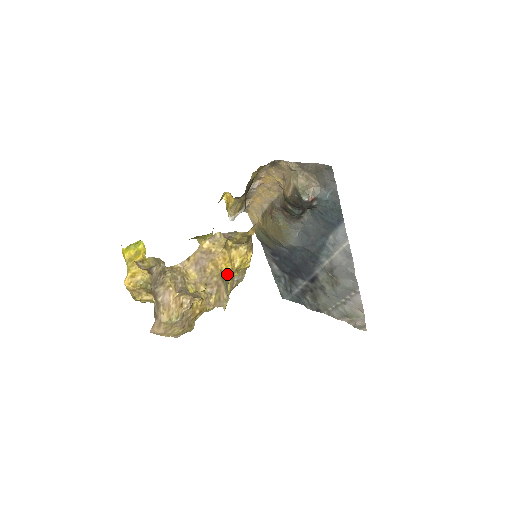
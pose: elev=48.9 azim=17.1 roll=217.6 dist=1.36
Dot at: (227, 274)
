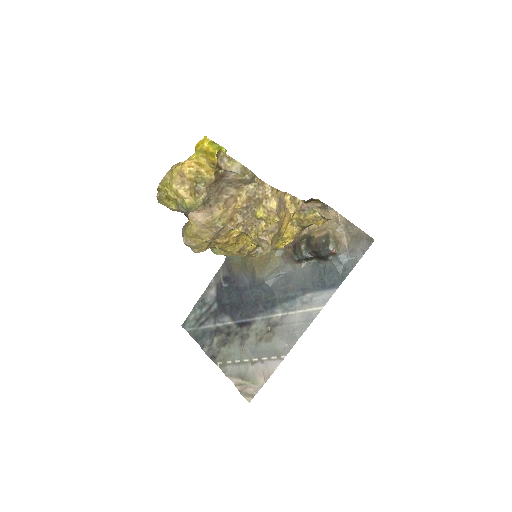
Dot at: (280, 233)
